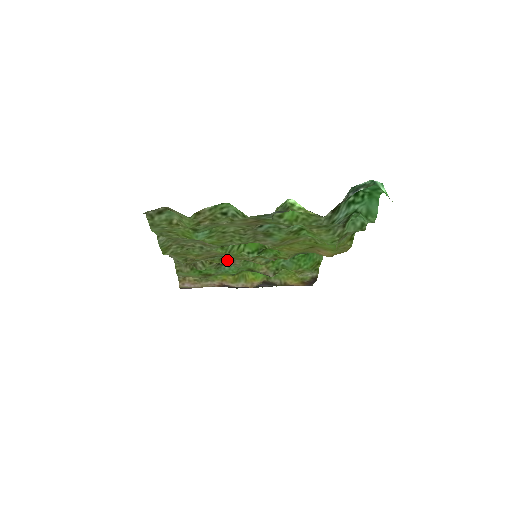
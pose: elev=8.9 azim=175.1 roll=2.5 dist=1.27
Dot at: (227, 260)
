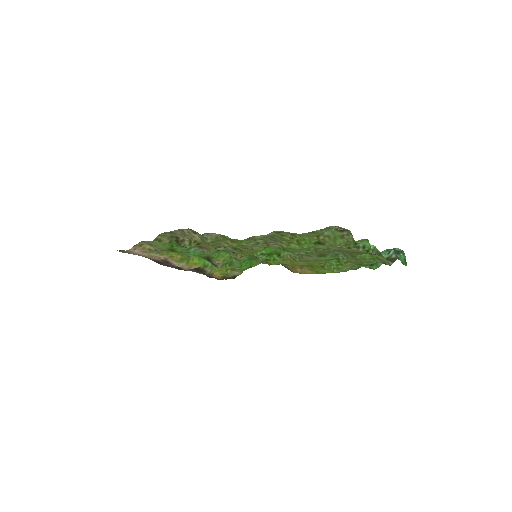
Dot at: (218, 248)
